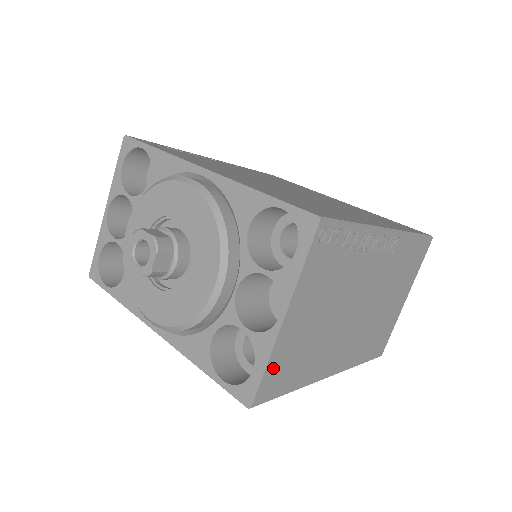
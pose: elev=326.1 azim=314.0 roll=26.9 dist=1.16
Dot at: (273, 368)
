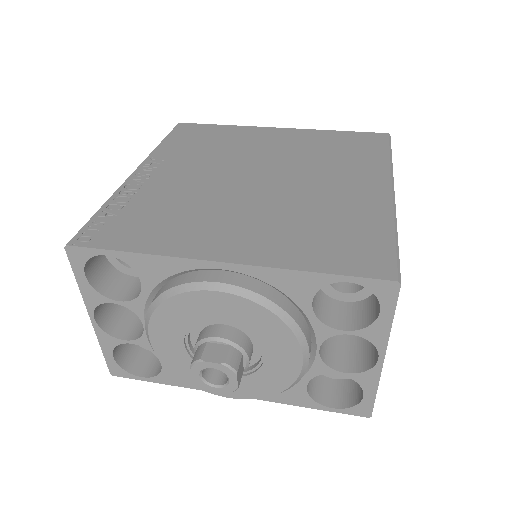
Dot at: occluded
